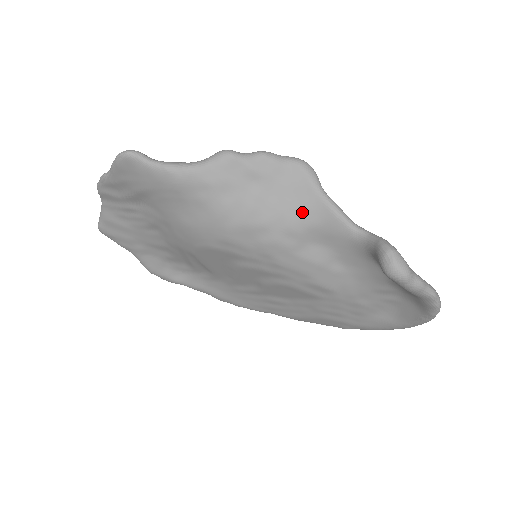
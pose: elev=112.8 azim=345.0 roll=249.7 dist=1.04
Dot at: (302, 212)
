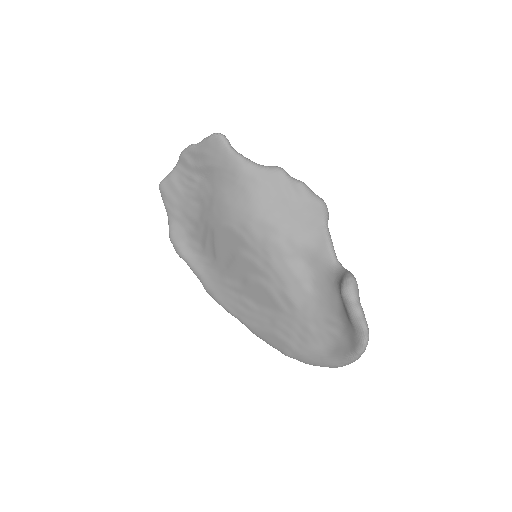
Dot at: (307, 232)
